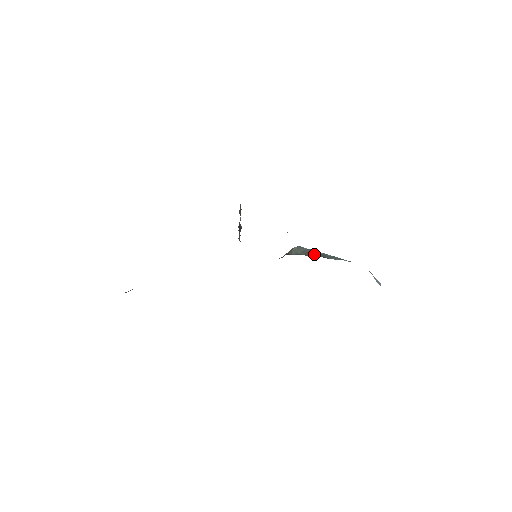
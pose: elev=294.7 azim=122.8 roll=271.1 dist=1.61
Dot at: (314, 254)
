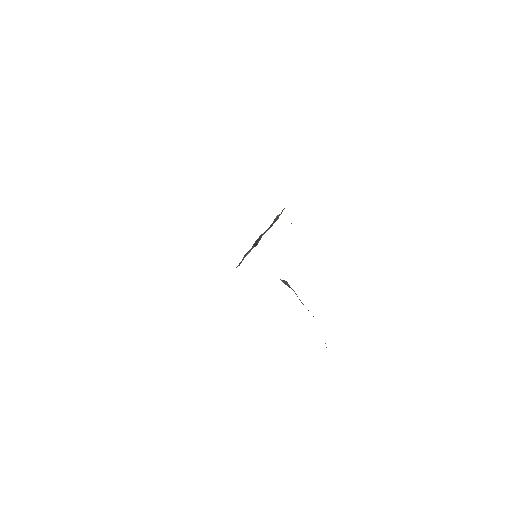
Dot at: occluded
